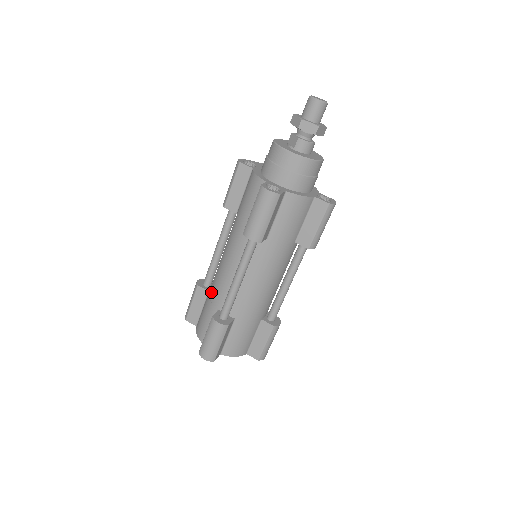
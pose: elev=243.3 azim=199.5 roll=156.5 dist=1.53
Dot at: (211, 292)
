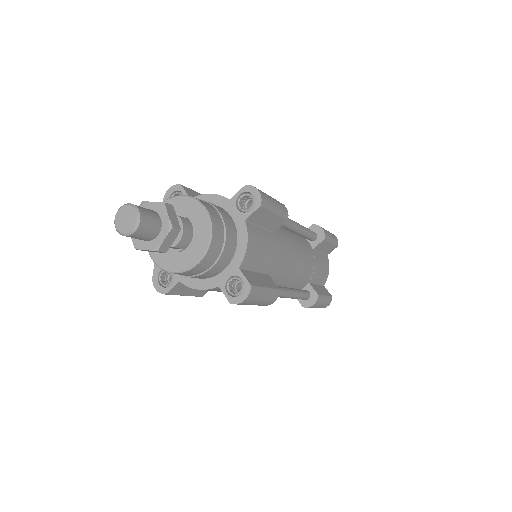
Dot at: occluded
